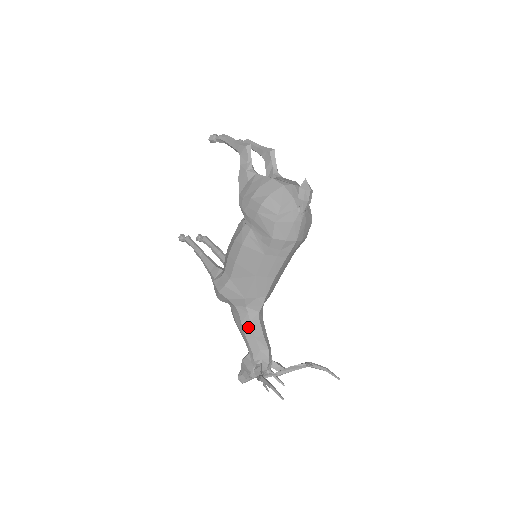
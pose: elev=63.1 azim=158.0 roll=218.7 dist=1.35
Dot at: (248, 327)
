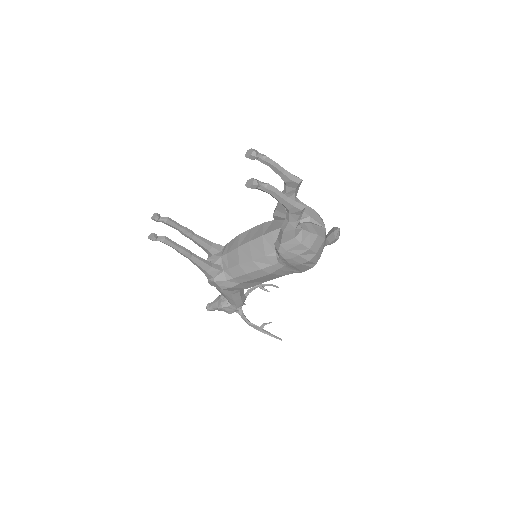
Dot at: (237, 295)
